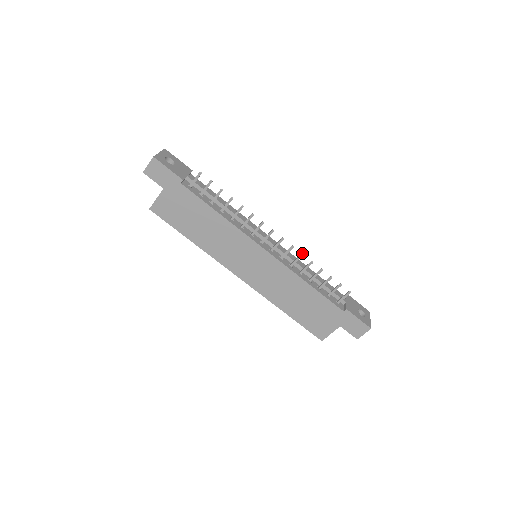
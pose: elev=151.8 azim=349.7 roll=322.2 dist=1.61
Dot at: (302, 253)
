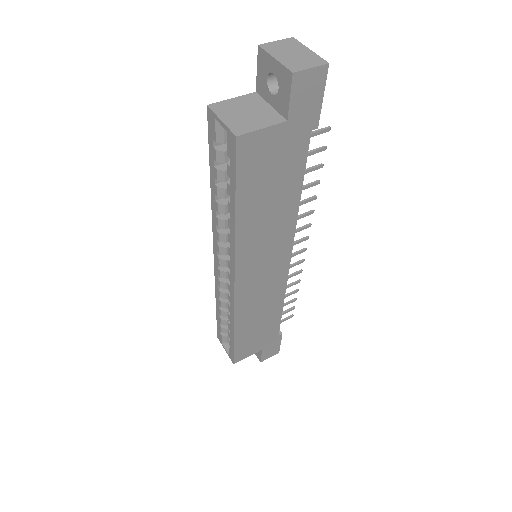
Dot at: occluded
